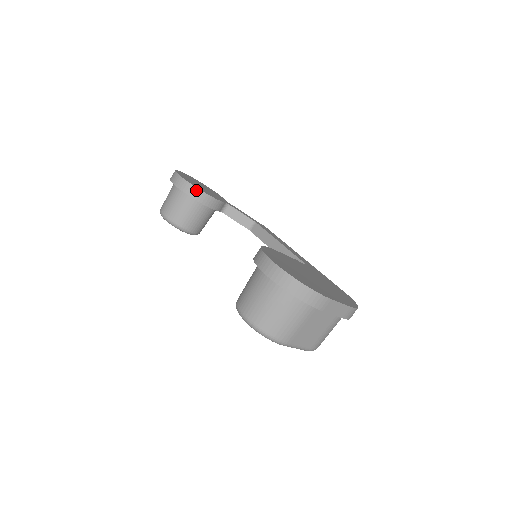
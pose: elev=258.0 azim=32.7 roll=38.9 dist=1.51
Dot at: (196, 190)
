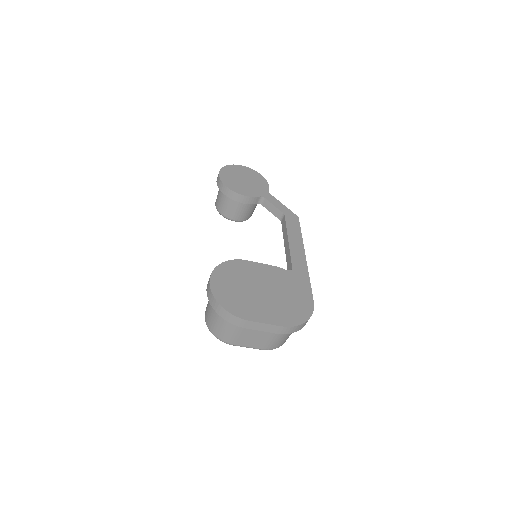
Dot at: (228, 190)
